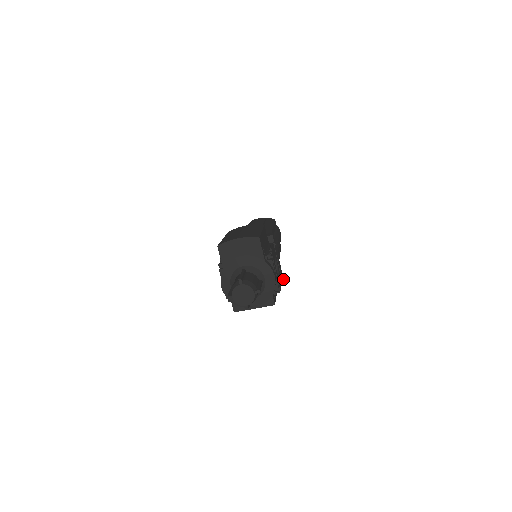
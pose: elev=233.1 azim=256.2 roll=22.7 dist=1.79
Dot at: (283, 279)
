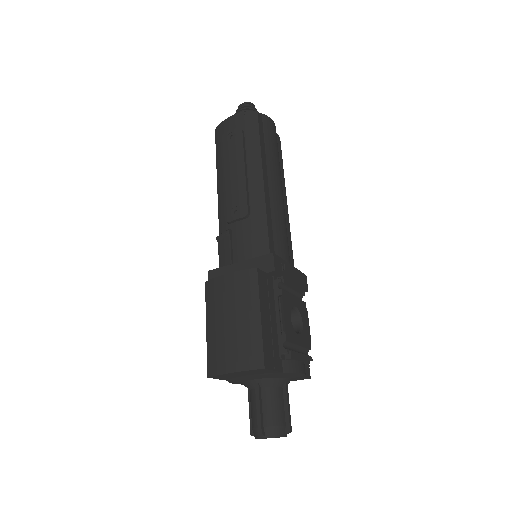
Dot at: (305, 277)
